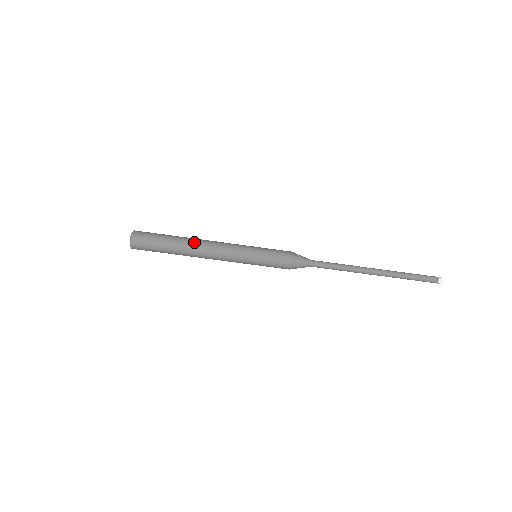
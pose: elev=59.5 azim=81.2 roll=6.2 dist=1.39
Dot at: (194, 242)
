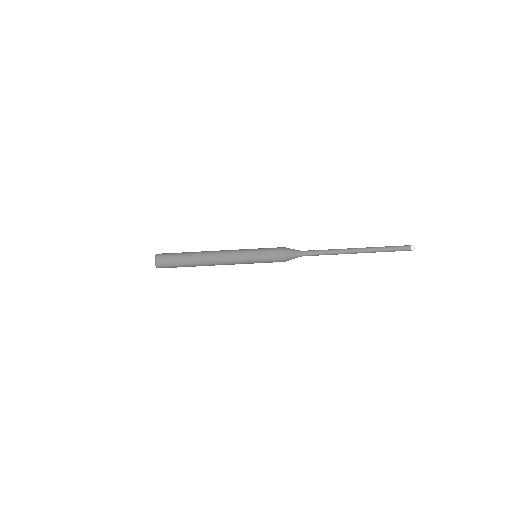
Dot at: (205, 251)
